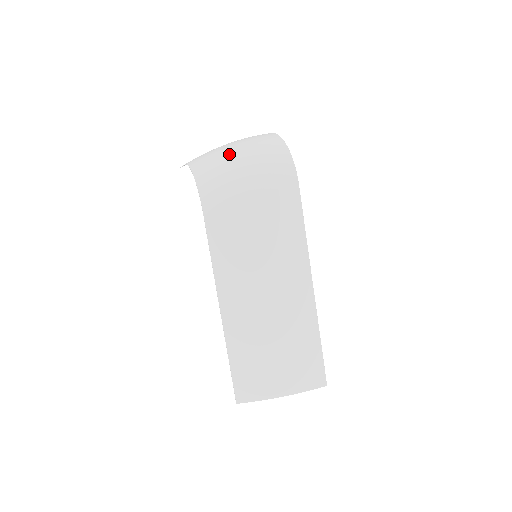
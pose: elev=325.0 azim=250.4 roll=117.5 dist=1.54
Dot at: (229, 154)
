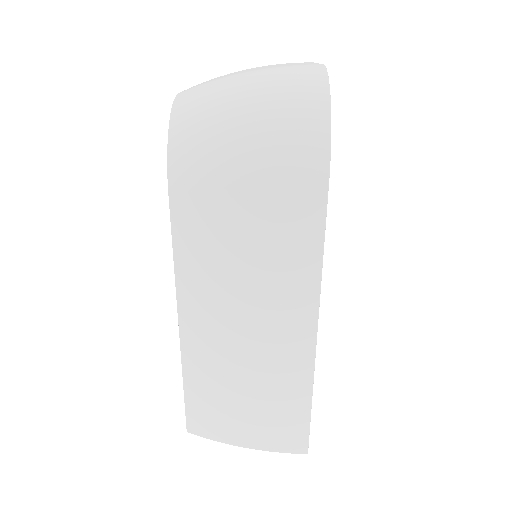
Dot at: (229, 99)
